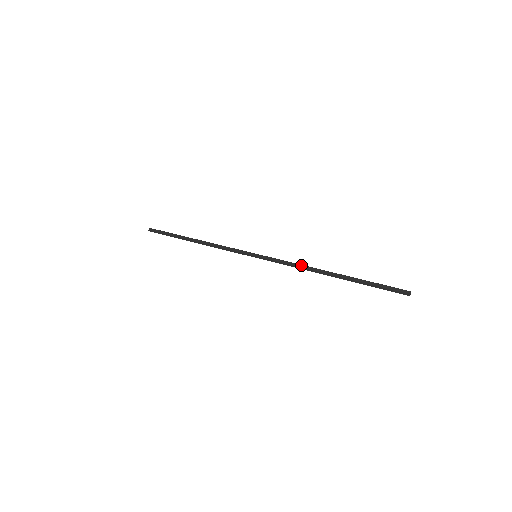
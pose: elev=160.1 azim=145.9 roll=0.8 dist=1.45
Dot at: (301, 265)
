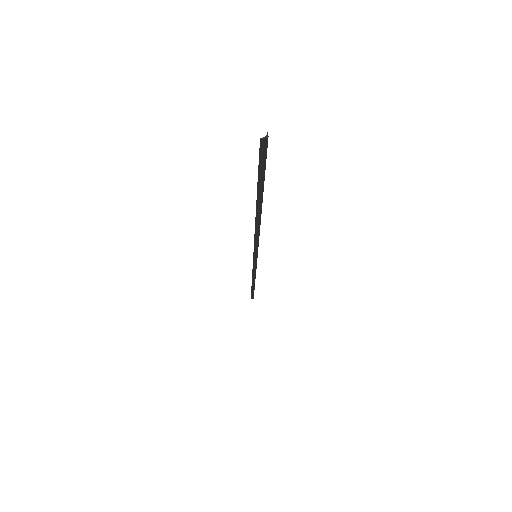
Dot at: occluded
